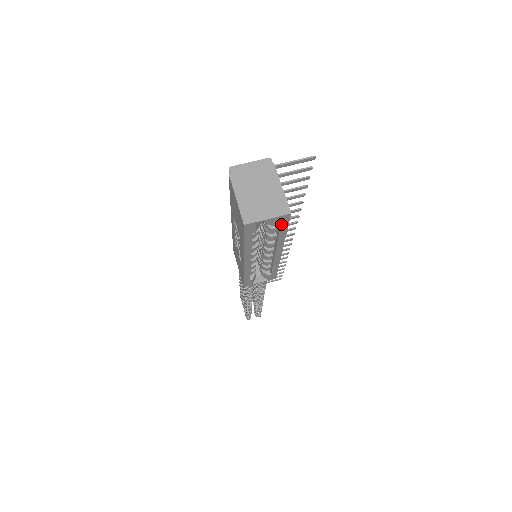
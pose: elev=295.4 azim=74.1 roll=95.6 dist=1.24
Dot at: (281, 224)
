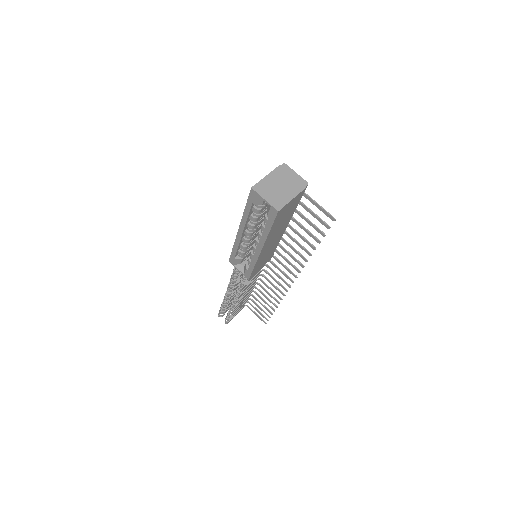
Dot at: (270, 216)
